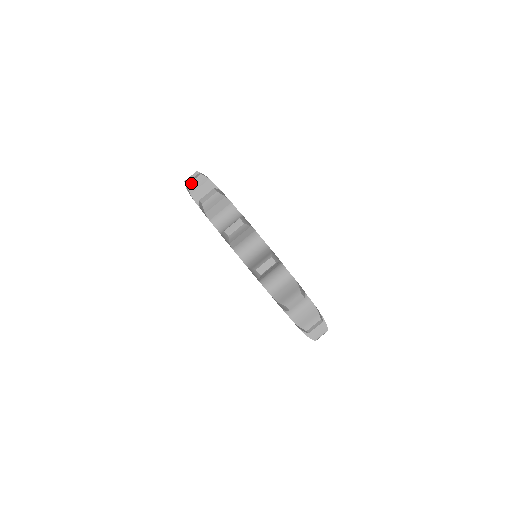
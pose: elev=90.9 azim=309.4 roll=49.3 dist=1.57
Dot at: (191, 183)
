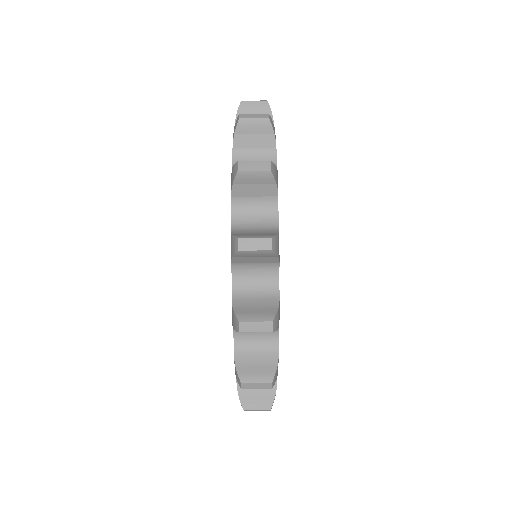
Dot at: occluded
